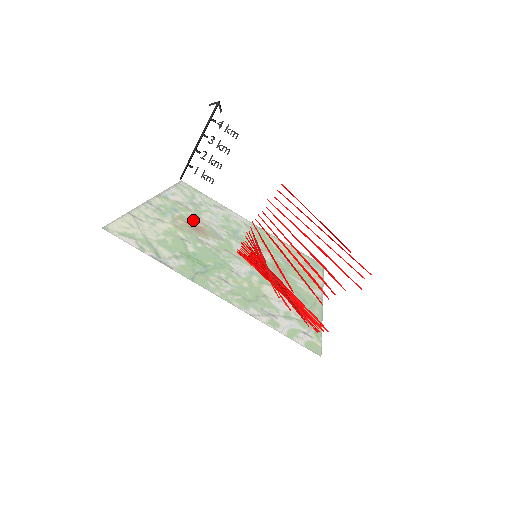
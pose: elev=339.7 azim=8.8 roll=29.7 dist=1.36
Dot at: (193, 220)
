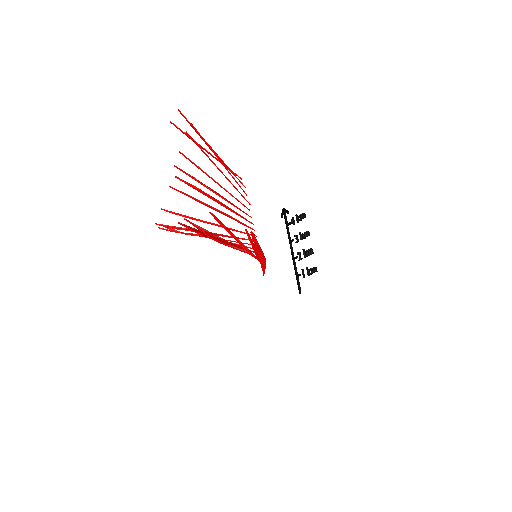
Dot at: occluded
